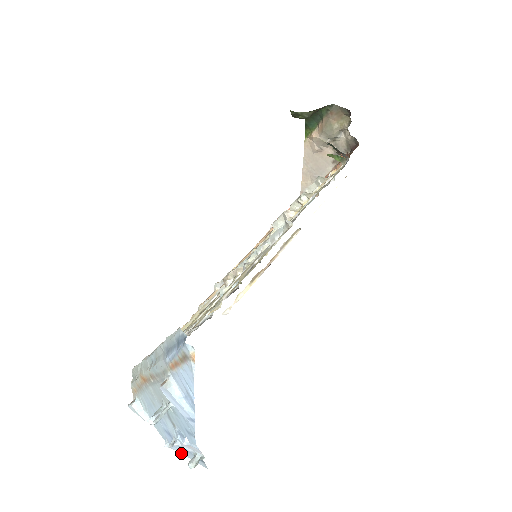
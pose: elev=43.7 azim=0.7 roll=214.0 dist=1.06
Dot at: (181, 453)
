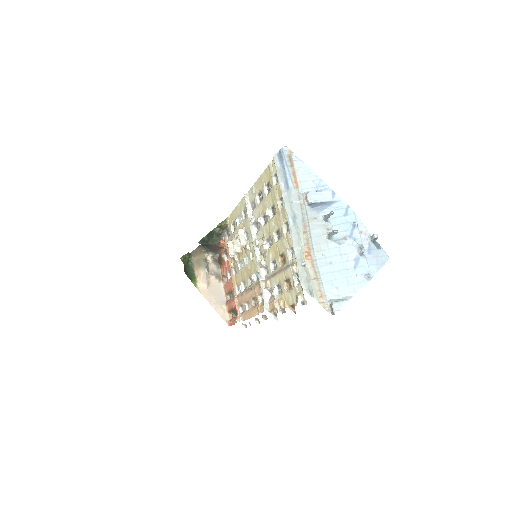
Dot at: (376, 271)
